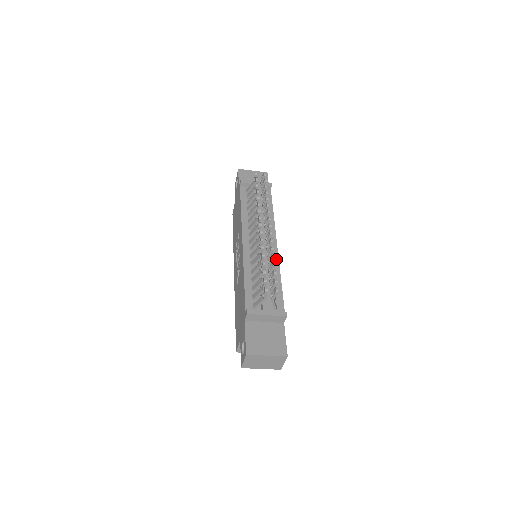
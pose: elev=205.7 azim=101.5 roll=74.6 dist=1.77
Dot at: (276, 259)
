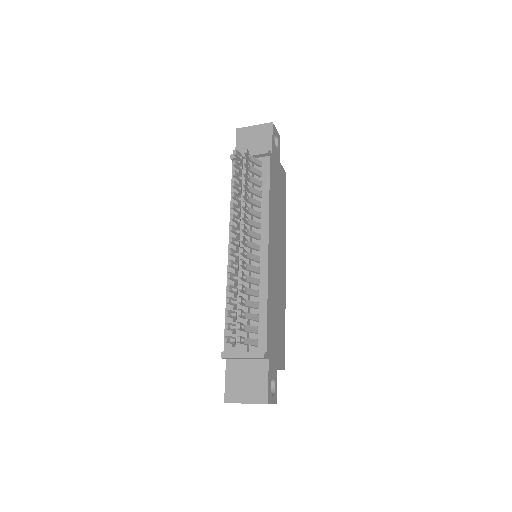
Dot at: (264, 271)
